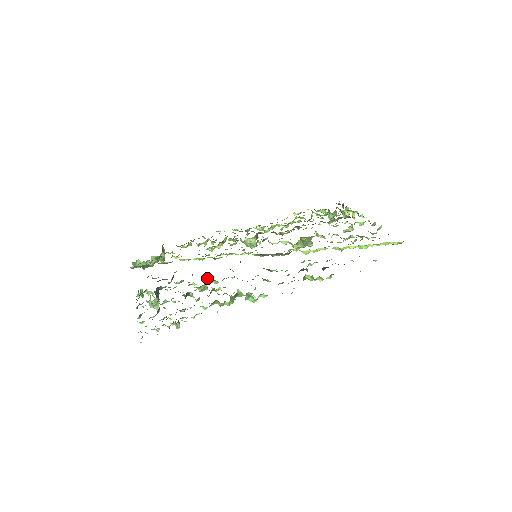
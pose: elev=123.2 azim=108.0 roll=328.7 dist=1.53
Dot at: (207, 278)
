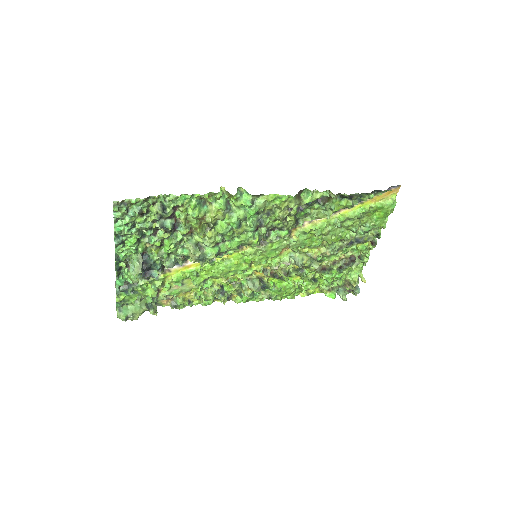
Dot at: (200, 245)
